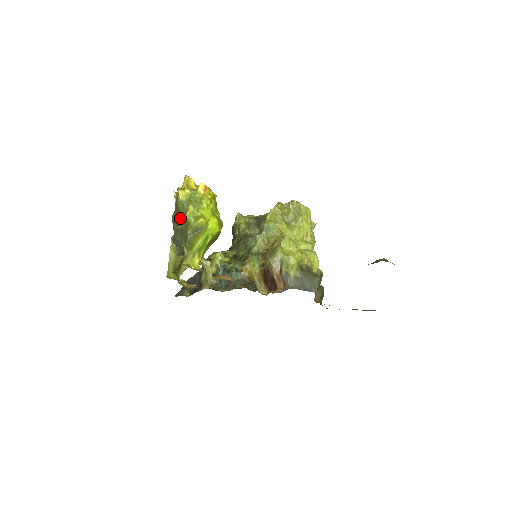
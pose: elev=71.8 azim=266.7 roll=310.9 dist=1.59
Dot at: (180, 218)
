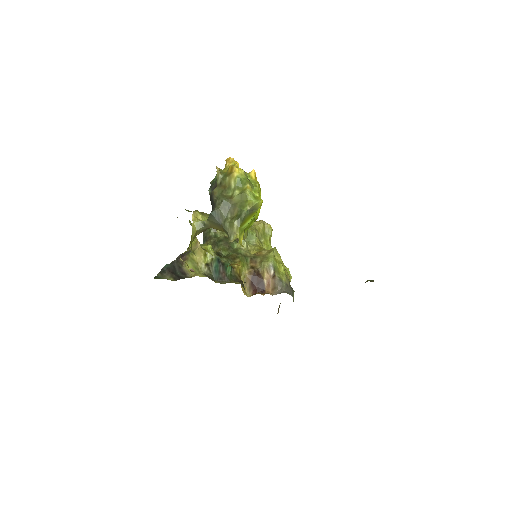
Dot at: (229, 193)
